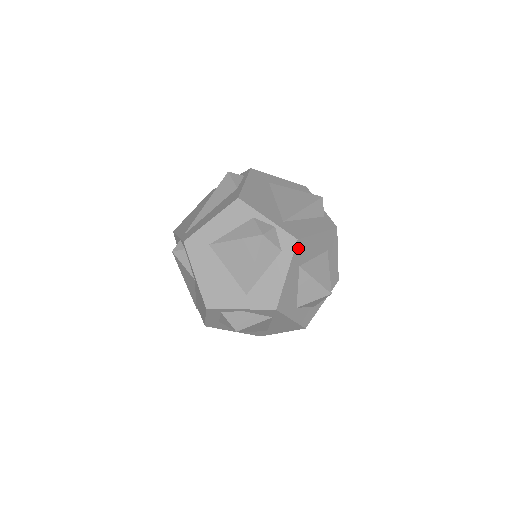
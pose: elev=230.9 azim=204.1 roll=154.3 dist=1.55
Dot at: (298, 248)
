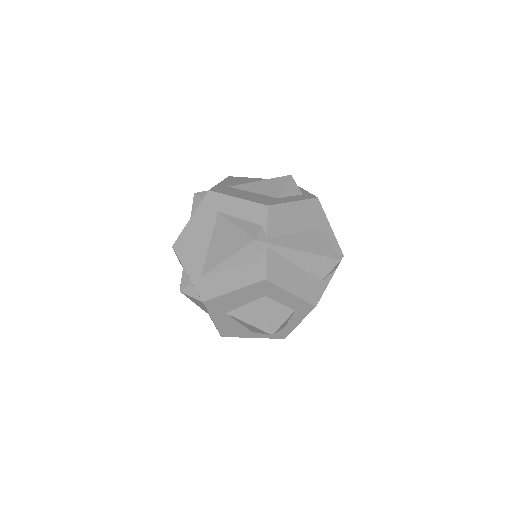
Dot at: (210, 305)
